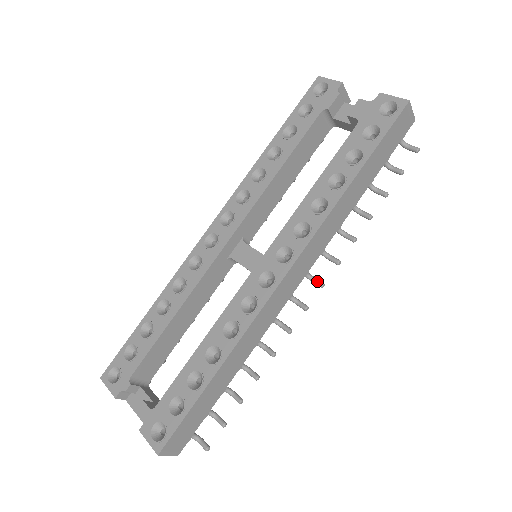
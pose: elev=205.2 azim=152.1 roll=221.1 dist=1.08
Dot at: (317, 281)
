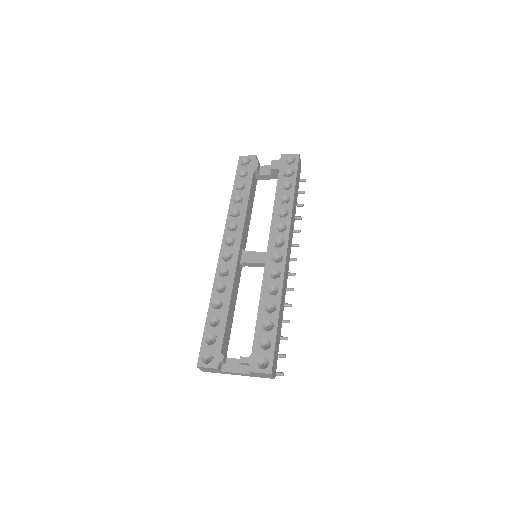
Dot at: (293, 258)
